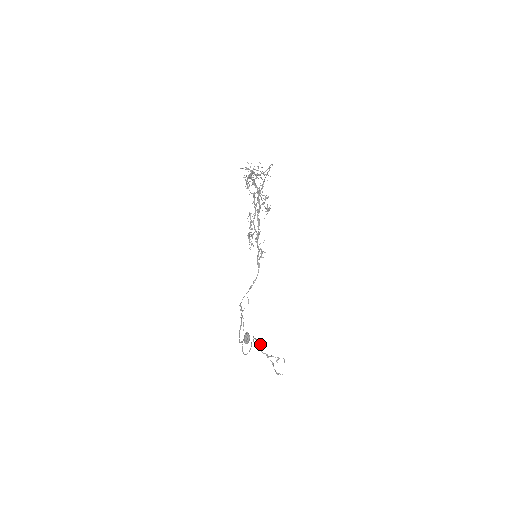
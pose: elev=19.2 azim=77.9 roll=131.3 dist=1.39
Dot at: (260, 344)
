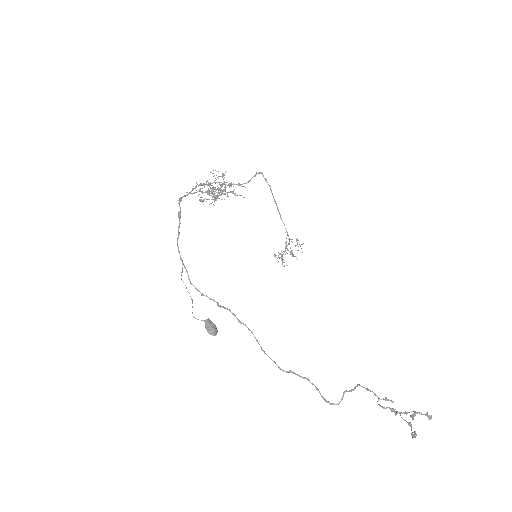
Dot at: (376, 395)
